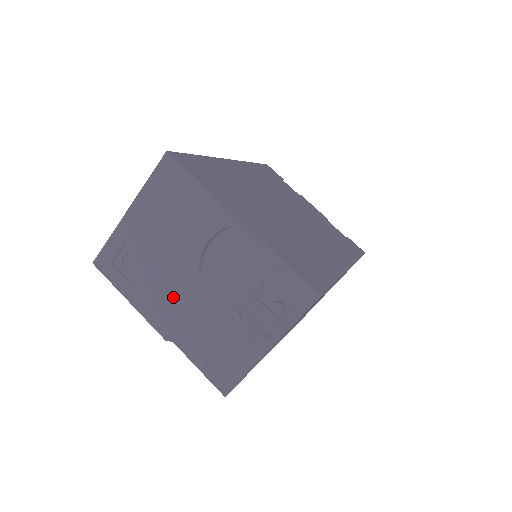
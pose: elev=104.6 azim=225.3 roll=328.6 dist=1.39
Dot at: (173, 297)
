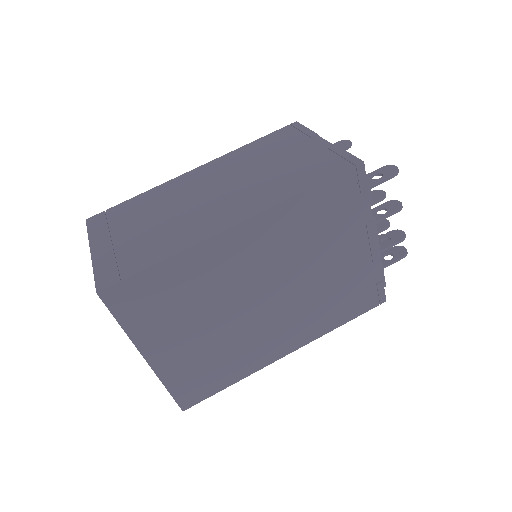
Dot at: occluded
